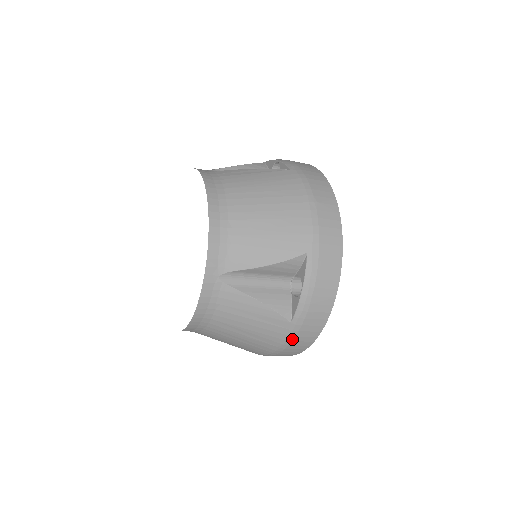
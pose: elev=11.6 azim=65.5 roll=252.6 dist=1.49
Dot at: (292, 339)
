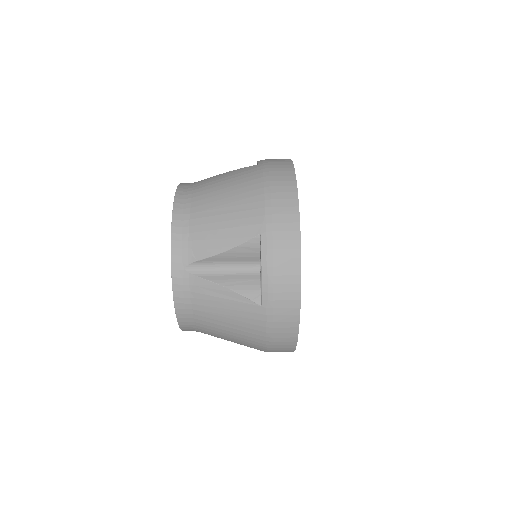
Dot at: occluded
